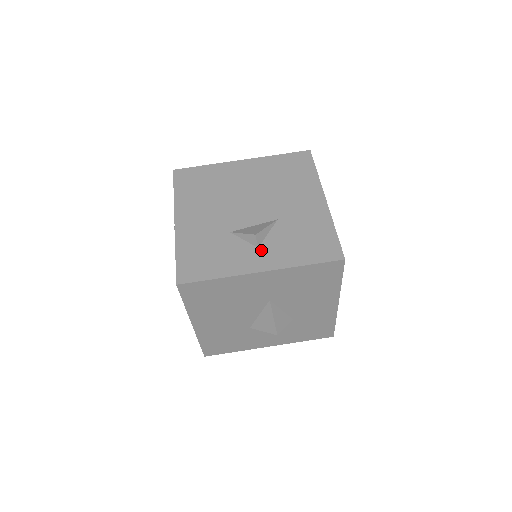
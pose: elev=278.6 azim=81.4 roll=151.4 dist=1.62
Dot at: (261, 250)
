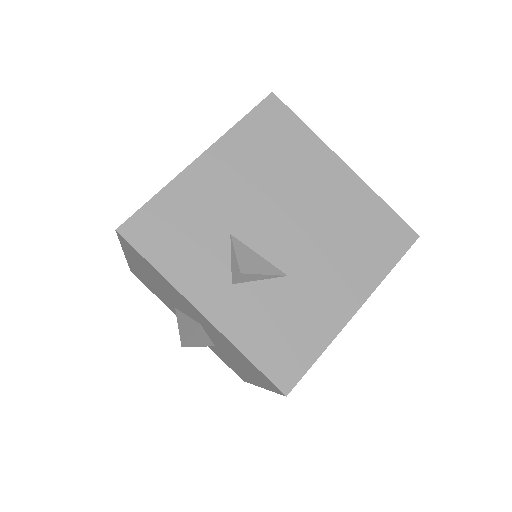
Dot at: (231, 290)
